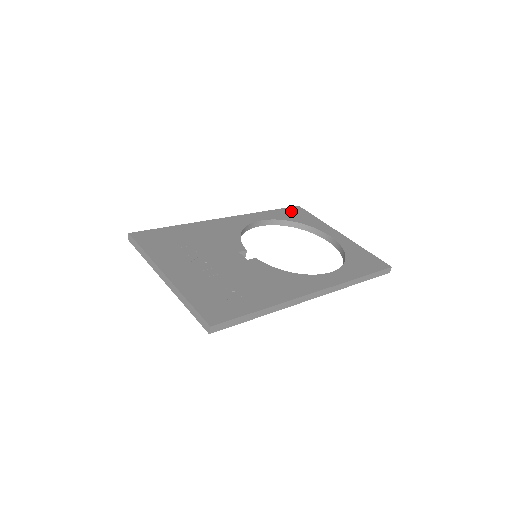
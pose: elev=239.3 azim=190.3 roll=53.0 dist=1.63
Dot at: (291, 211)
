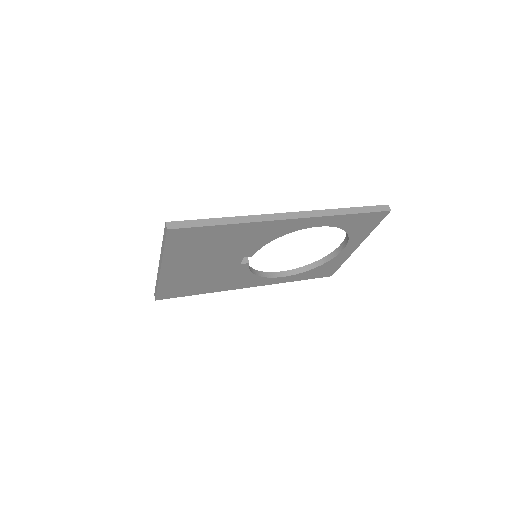
Dot at: occluded
